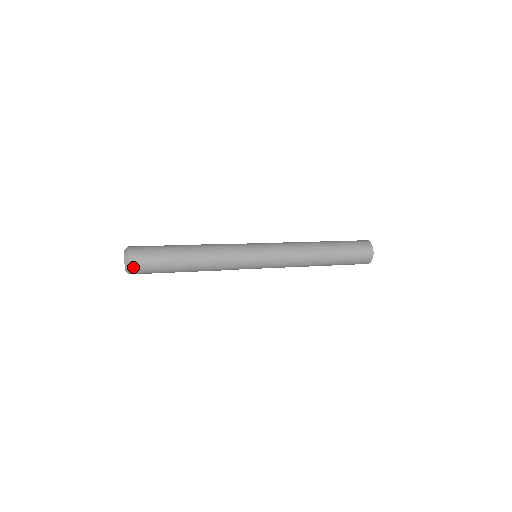
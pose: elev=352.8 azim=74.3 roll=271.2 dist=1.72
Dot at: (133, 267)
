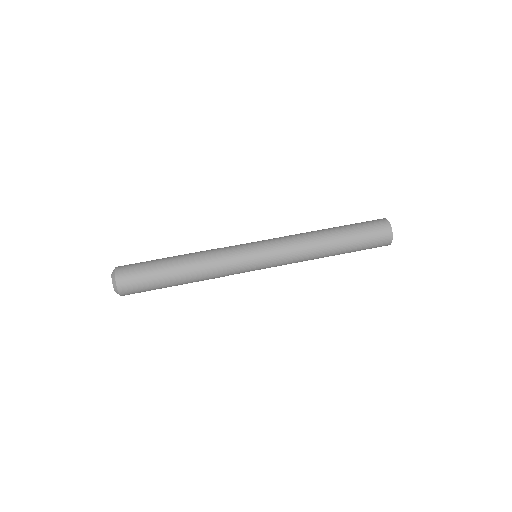
Dot at: occluded
